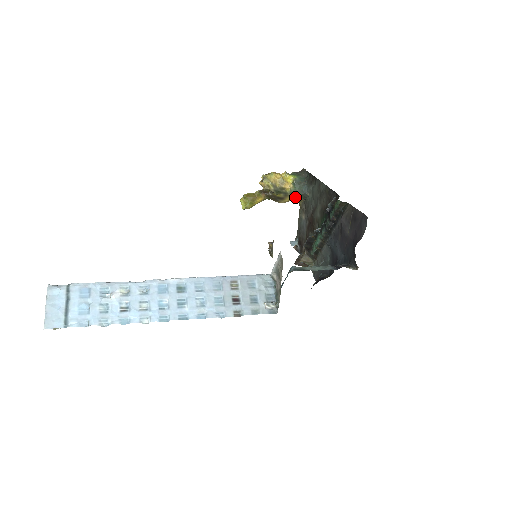
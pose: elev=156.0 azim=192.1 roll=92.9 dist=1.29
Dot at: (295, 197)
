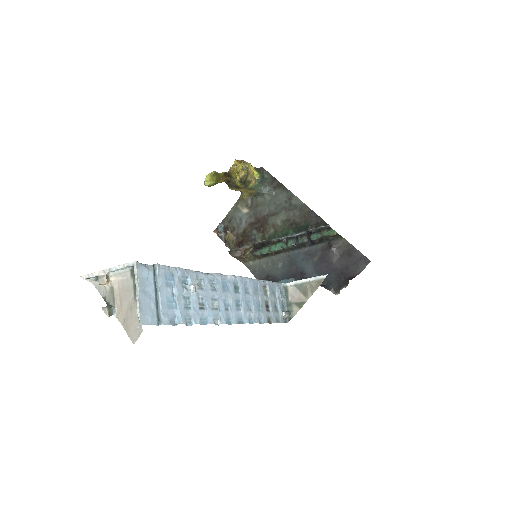
Dot at: (248, 191)
